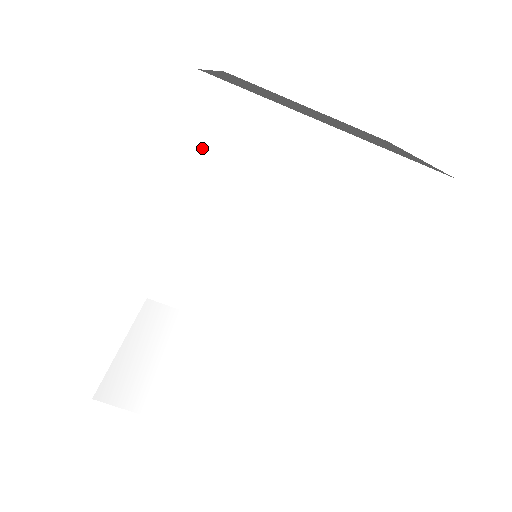
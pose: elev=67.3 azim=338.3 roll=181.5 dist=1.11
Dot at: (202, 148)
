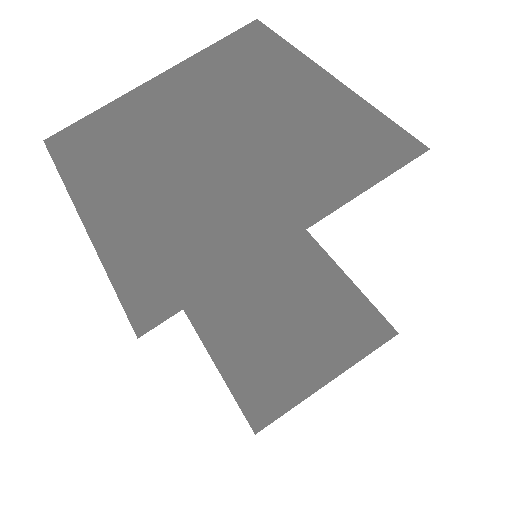
Dot at: occluded
